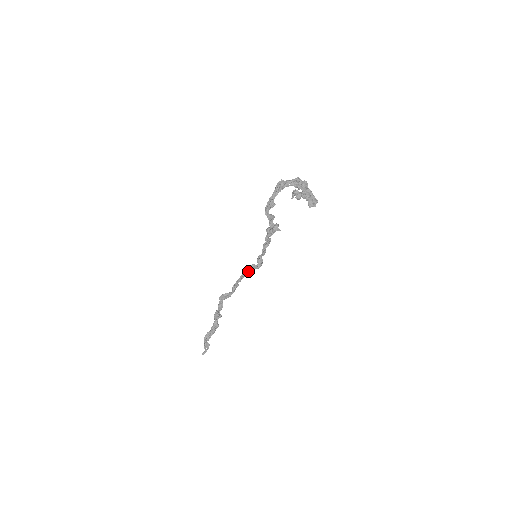
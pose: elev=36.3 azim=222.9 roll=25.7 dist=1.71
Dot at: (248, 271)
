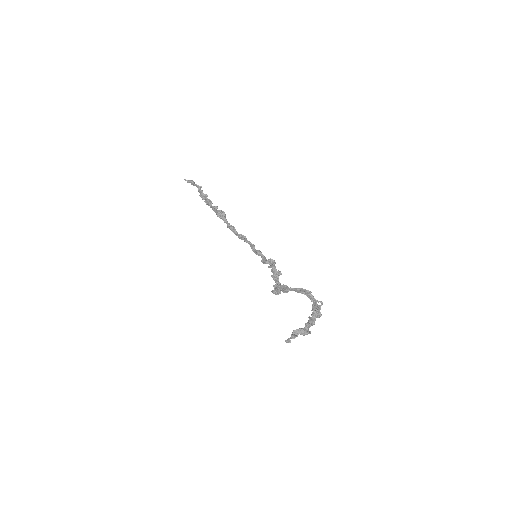
Dot at: (247, 240)
